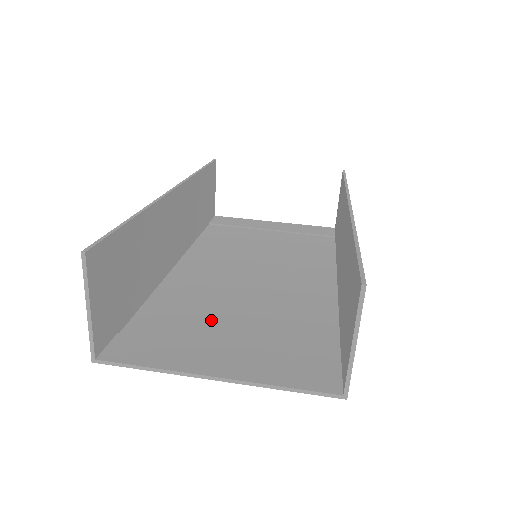
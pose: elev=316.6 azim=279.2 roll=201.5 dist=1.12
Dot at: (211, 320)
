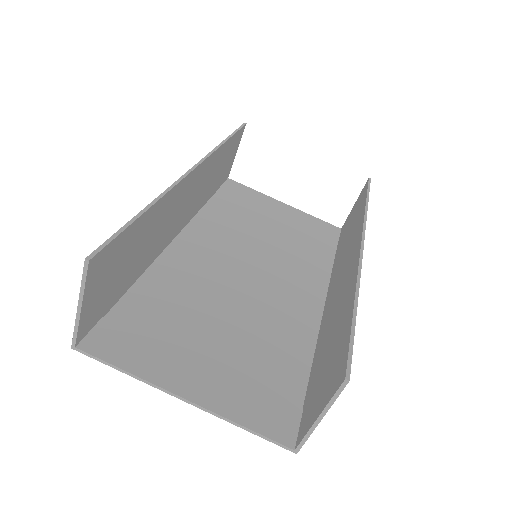
Dot at: (195, 323)
